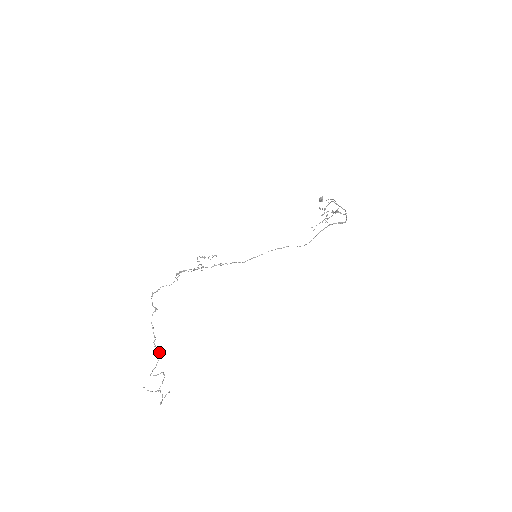
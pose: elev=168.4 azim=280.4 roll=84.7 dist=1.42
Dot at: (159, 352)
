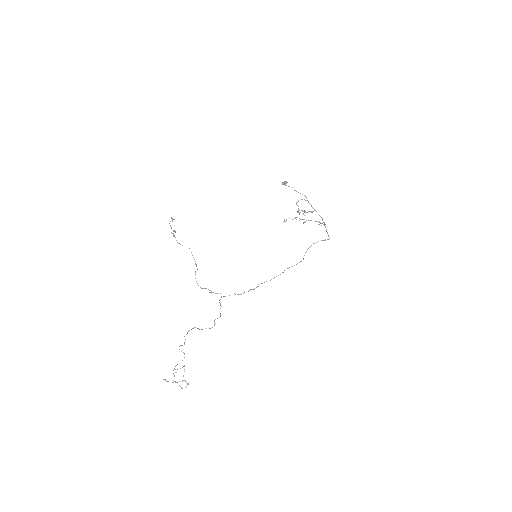
Dot at: occluded
